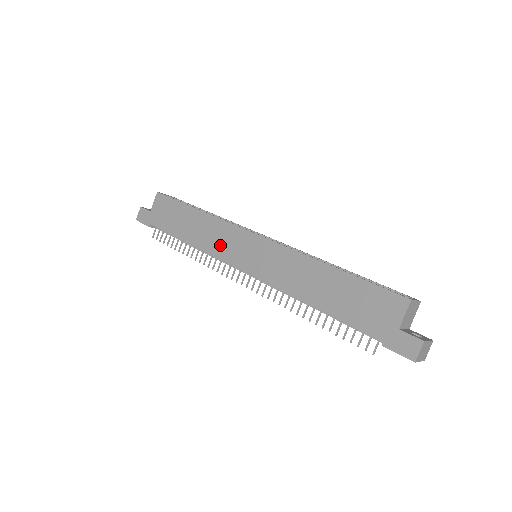
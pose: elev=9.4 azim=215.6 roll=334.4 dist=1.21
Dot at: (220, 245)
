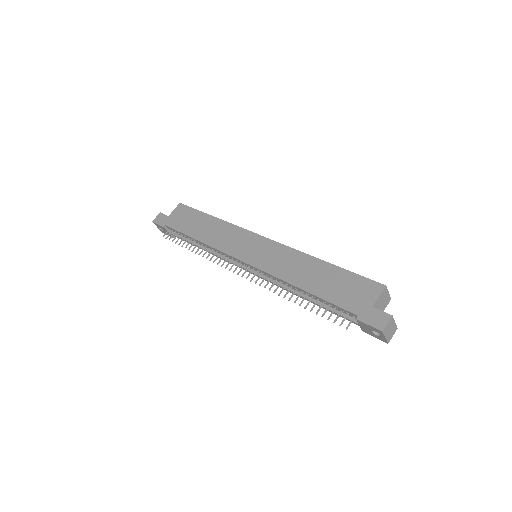
Dot at: (227, 242)
